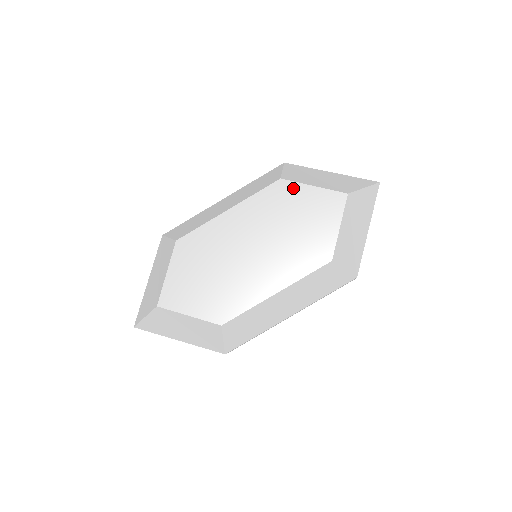
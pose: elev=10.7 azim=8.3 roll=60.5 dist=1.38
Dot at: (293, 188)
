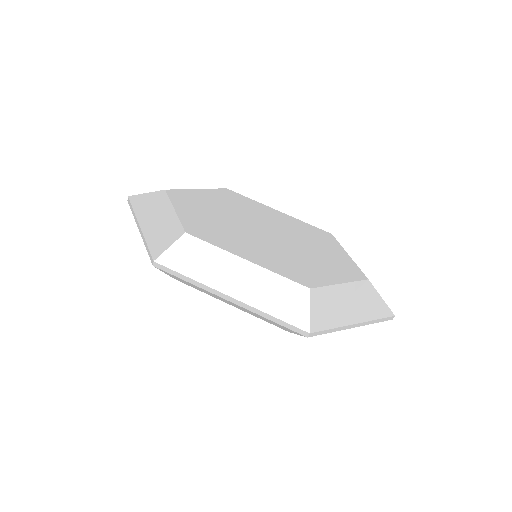
Dot at: (334, 243)
